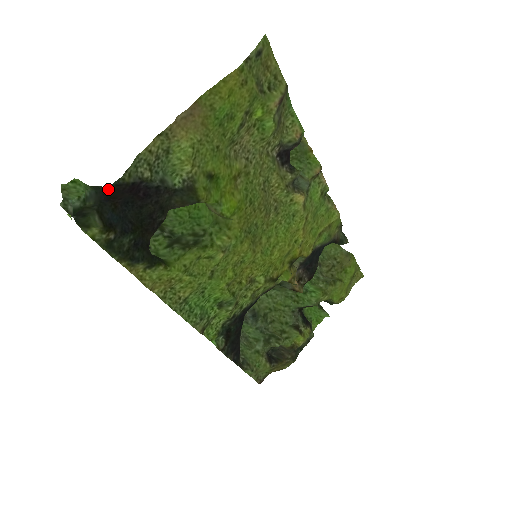
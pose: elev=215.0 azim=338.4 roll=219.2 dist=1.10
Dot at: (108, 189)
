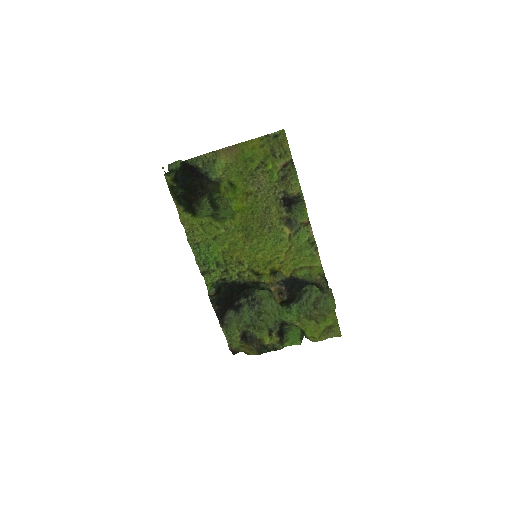
Dot at: (181, 163)
